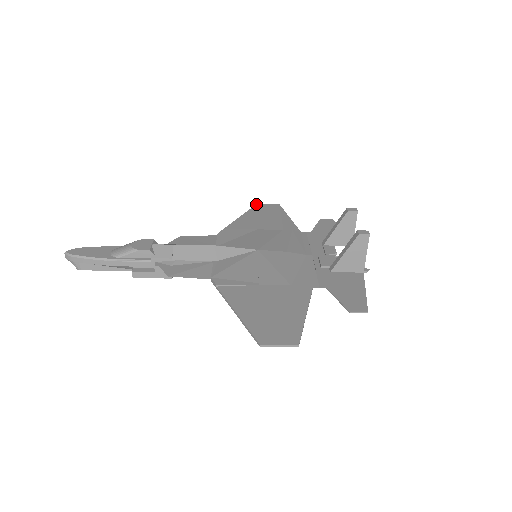
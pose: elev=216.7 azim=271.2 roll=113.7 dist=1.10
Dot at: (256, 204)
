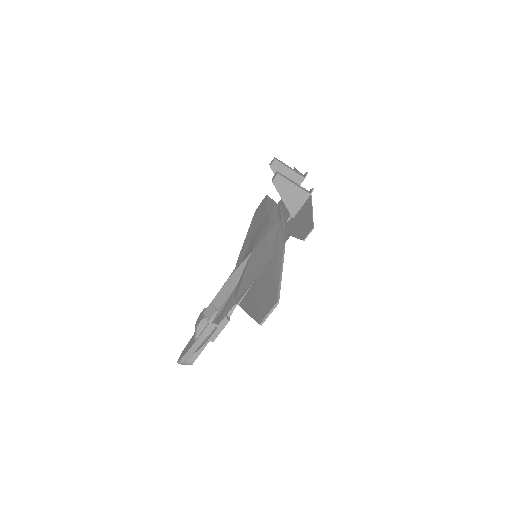
Dot at: (255, 212)
